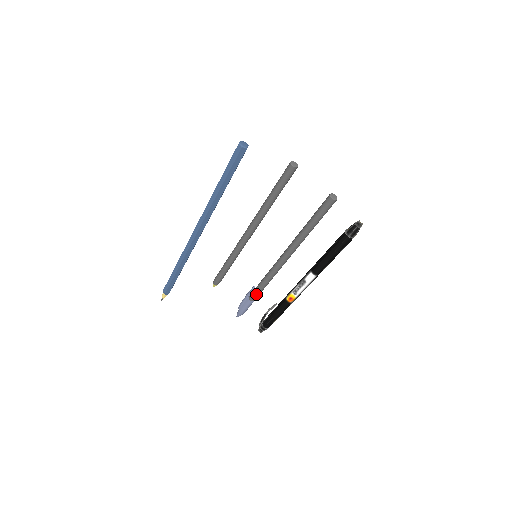
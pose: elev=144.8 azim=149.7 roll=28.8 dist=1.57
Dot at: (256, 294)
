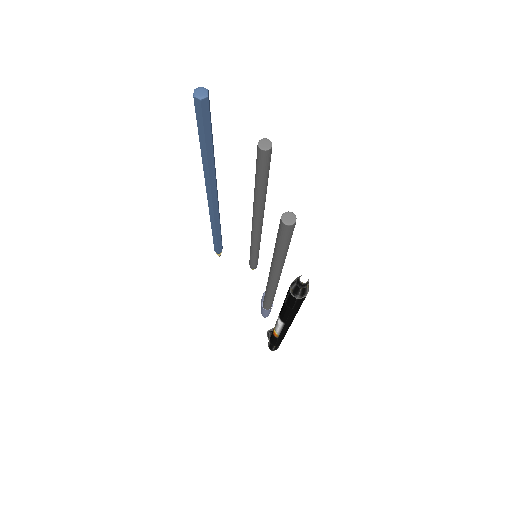
Dot at: (264, 303)
